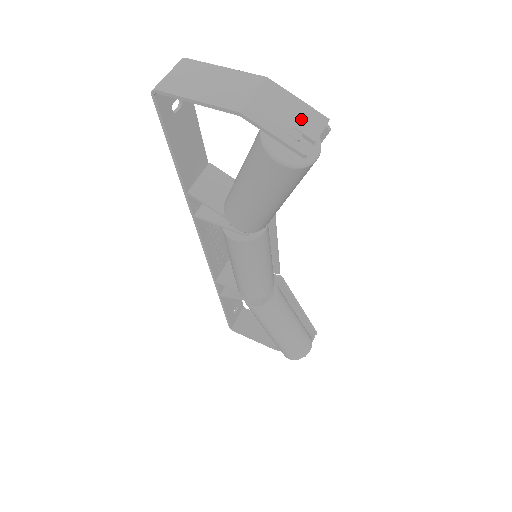
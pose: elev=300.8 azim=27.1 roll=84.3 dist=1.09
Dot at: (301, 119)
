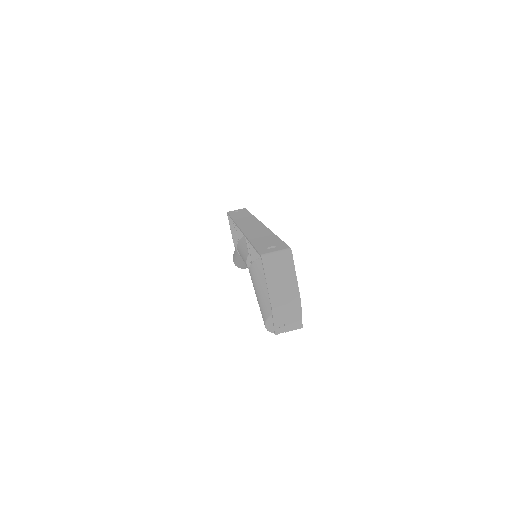
Dot at: (292, 323)
